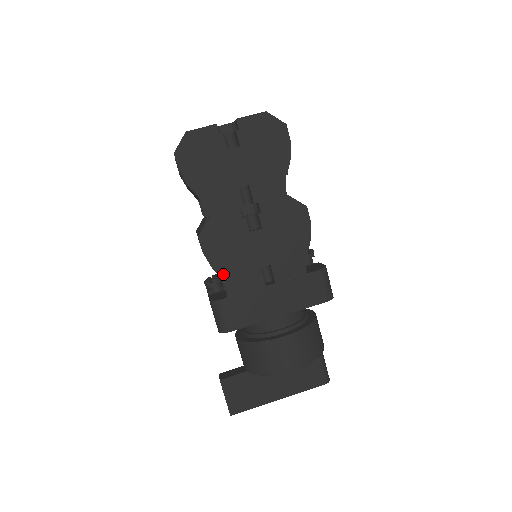
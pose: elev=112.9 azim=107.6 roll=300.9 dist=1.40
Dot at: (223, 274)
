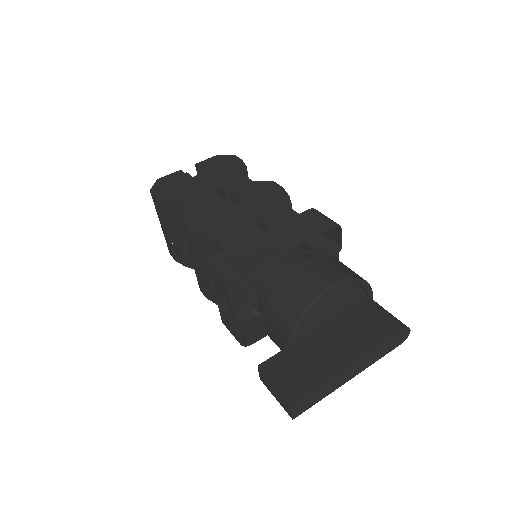
Dot at: (213, 238)
